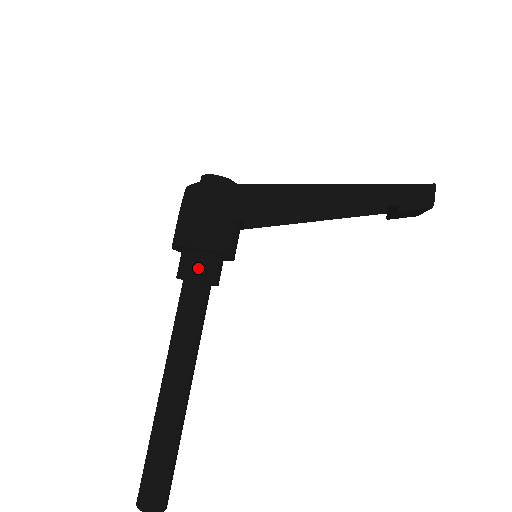
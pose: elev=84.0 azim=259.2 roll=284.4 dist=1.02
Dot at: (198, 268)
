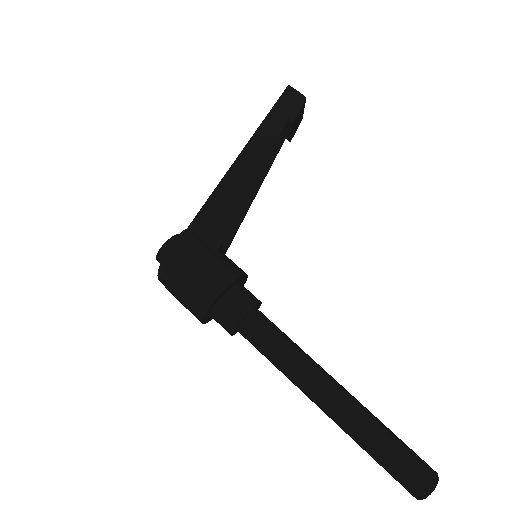
Dot at: (237, 306)
